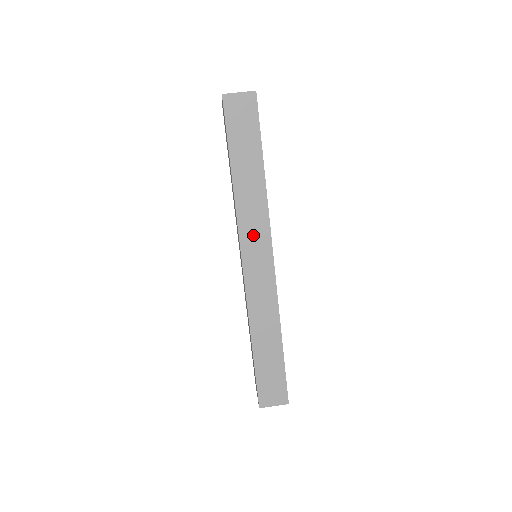
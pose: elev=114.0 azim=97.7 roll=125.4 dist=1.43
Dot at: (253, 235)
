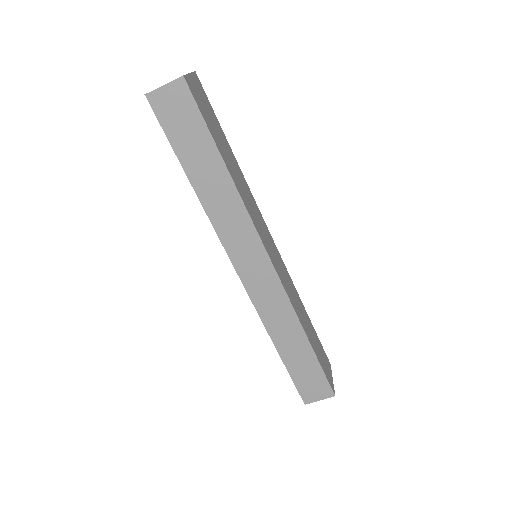
Dot at: (240, 243)
